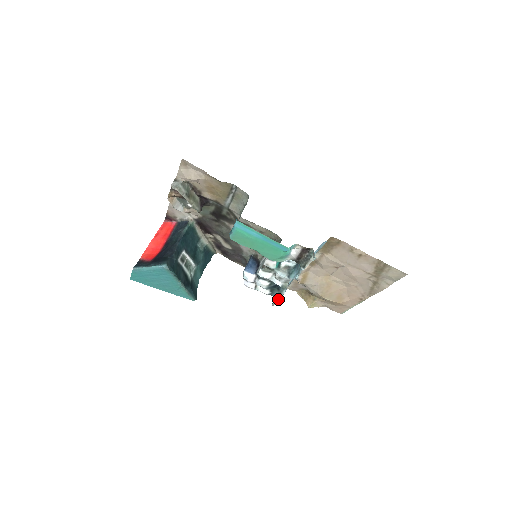
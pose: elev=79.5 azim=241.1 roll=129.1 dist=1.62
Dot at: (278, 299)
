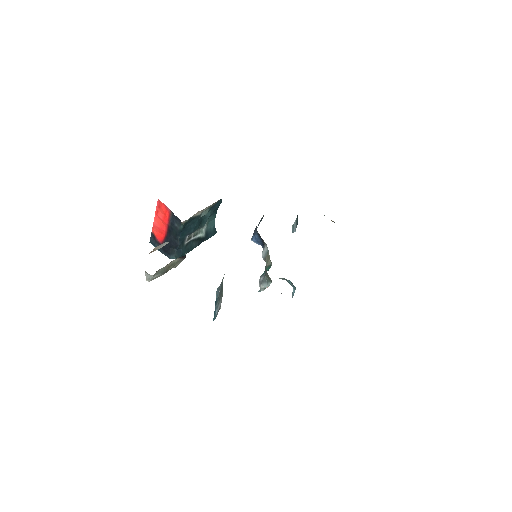
Dot at: occluded
